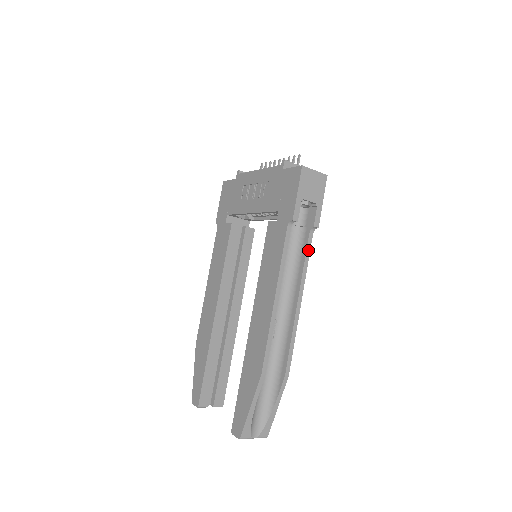
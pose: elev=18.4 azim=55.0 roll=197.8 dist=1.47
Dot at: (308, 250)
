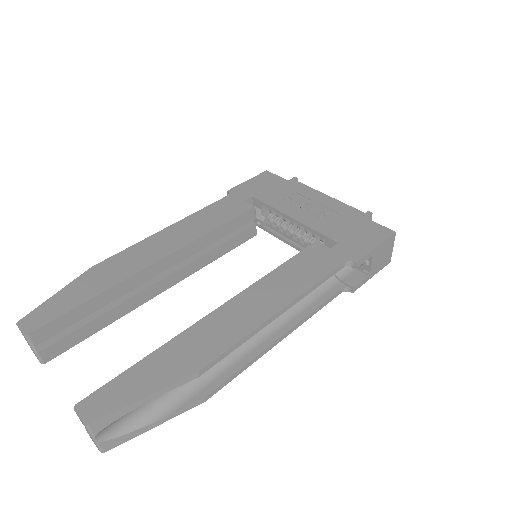
Dot at: (328, 301)
